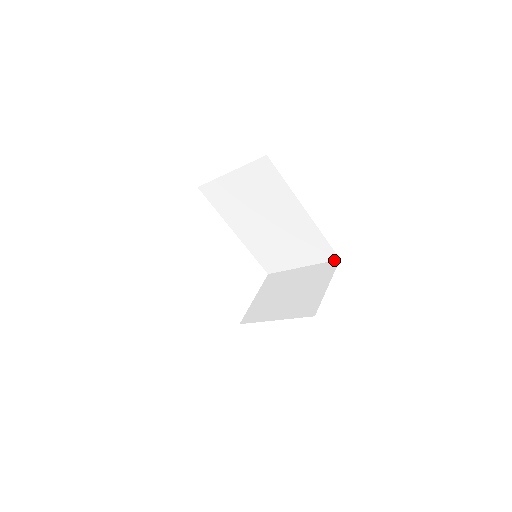
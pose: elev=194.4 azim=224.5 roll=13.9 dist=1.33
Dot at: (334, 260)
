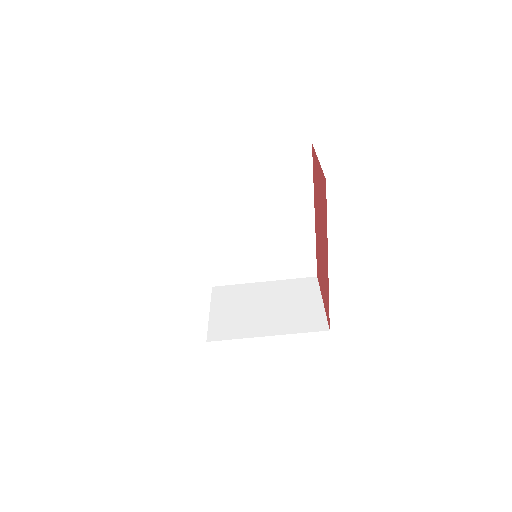
Dot at: (310, 277)
